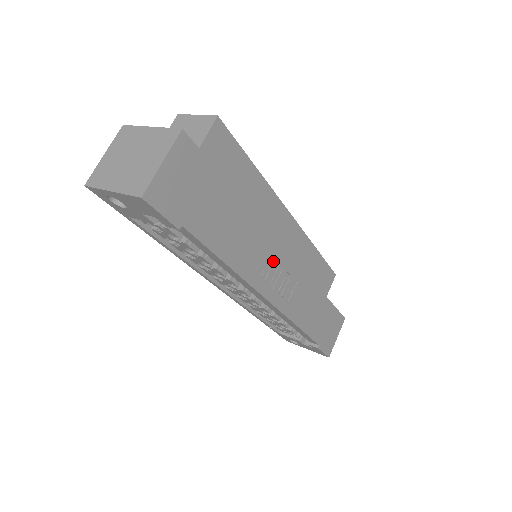
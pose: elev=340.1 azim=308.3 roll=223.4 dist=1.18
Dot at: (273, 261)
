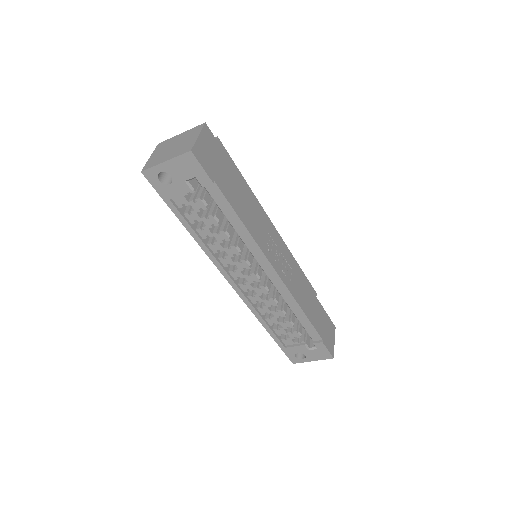
Dot at: (272, 242)
